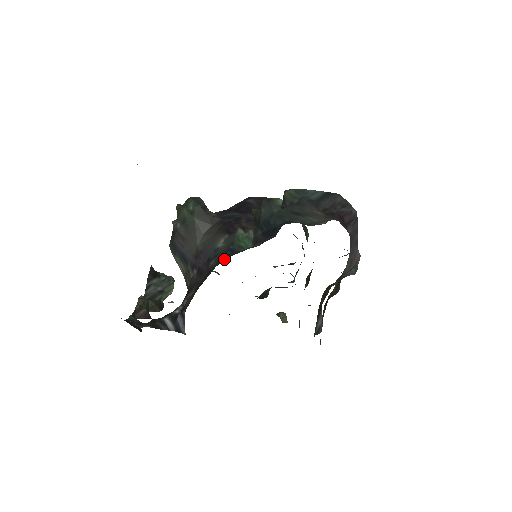
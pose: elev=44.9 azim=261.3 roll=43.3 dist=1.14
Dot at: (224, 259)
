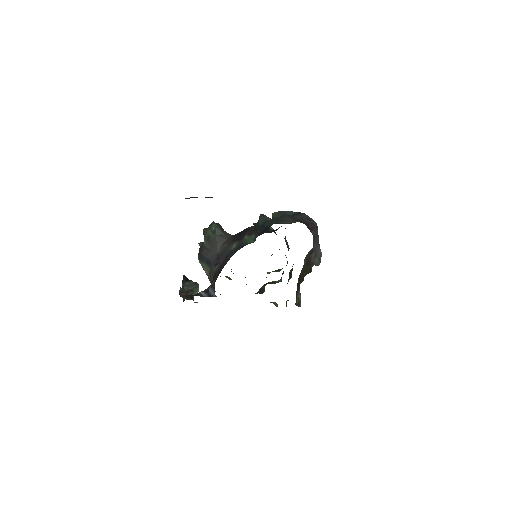
Dot at: occluded
